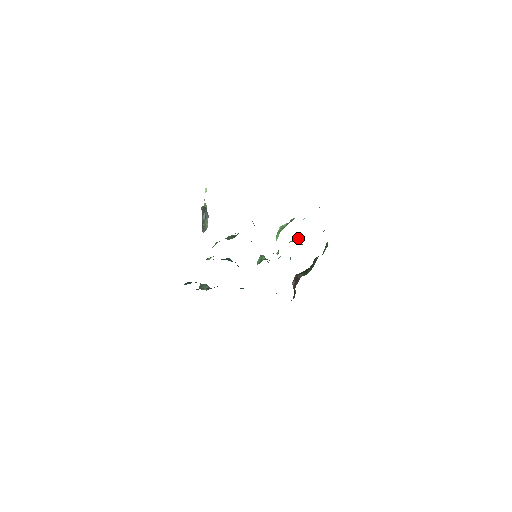
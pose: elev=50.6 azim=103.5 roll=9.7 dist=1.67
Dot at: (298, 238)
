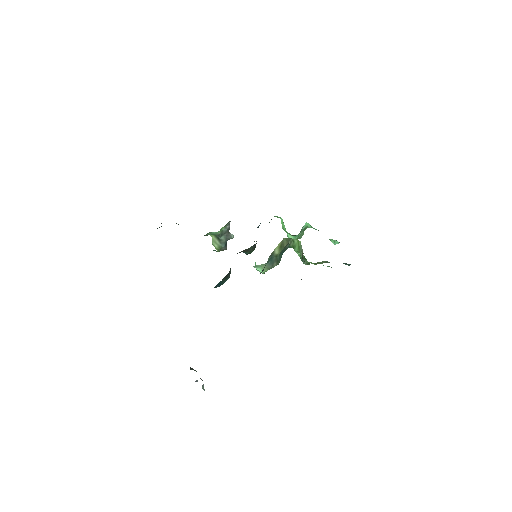
Dot at: occluded
